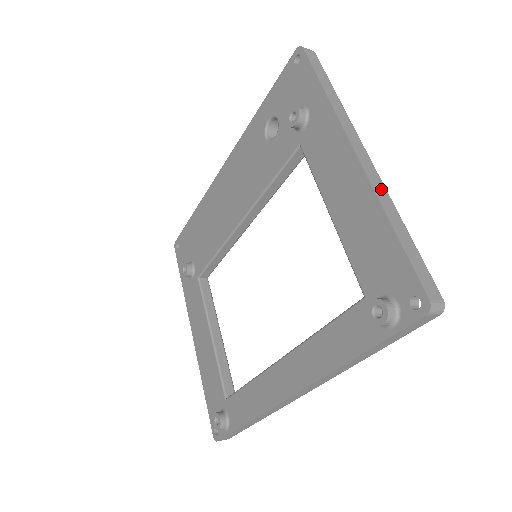
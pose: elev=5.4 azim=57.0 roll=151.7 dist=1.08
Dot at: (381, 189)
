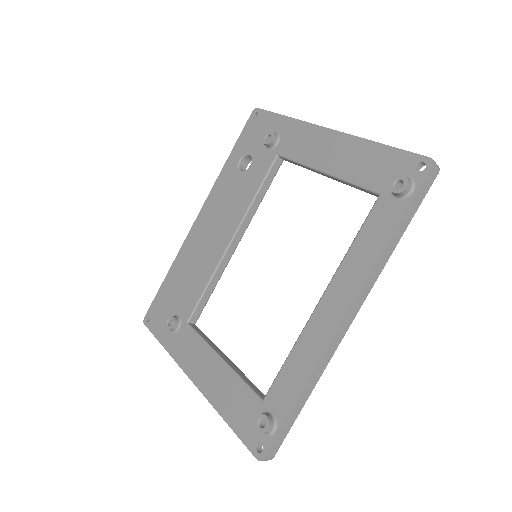
Dot at: occluded
